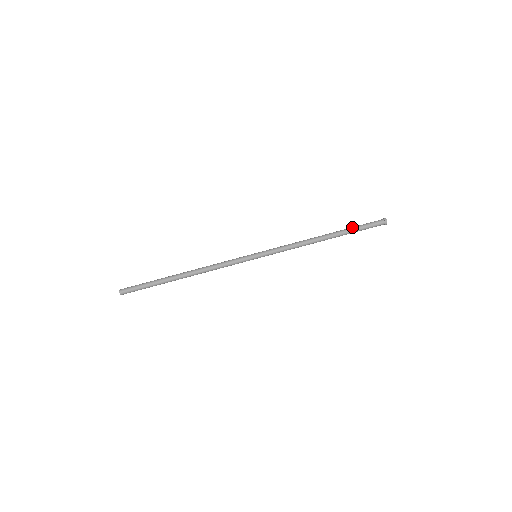
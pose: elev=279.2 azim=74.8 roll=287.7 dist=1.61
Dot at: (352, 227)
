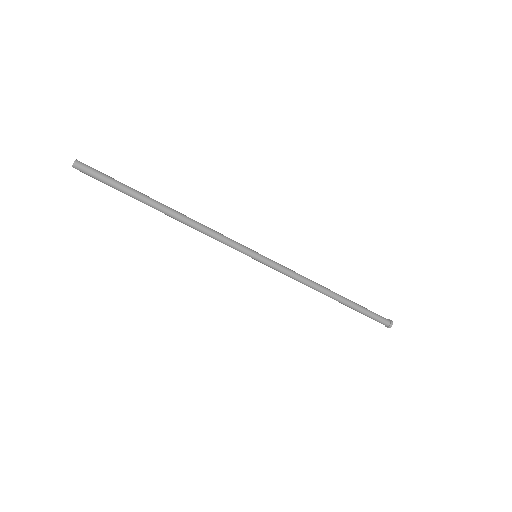
Dot at: (361, 309)
